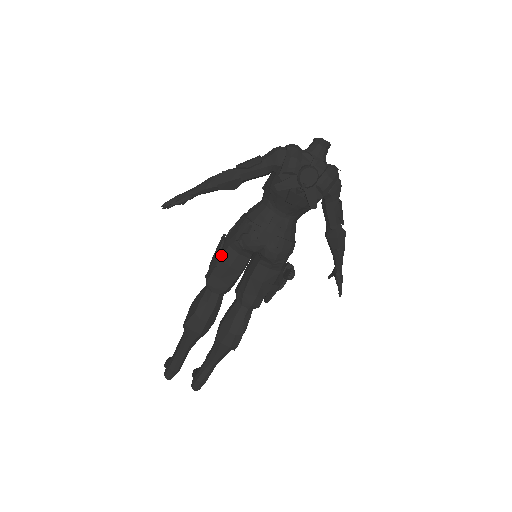
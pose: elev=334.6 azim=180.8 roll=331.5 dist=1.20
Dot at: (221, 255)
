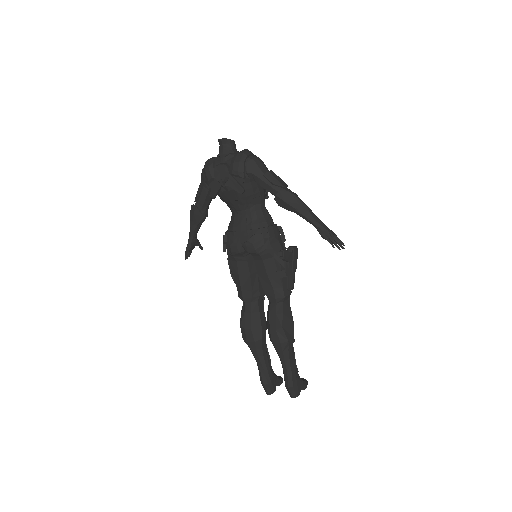
Dot at: (231, 270)
